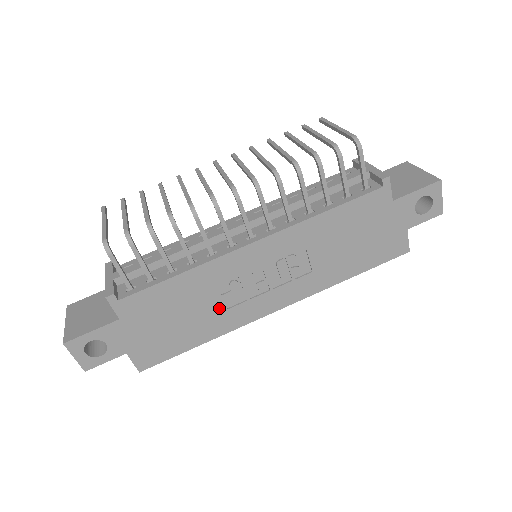
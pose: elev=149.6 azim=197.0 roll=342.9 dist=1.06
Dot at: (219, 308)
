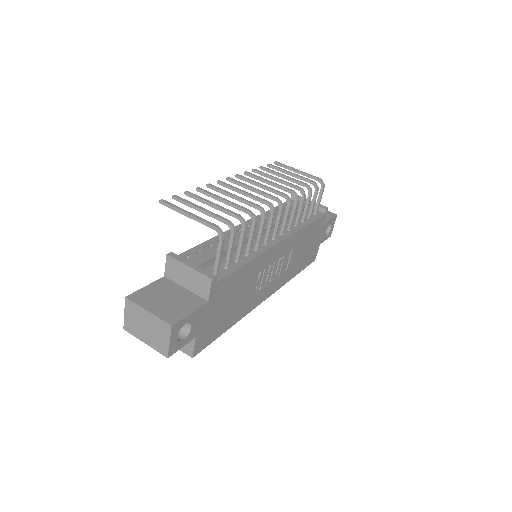
Dot at: (248, 295)
